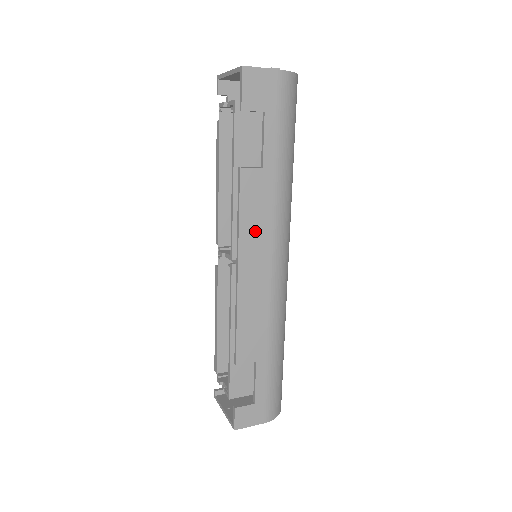
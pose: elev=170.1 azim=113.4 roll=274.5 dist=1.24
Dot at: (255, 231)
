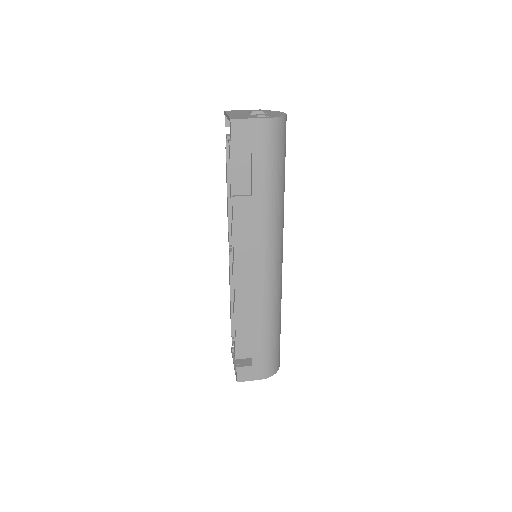
Dot at: (247, 243)
